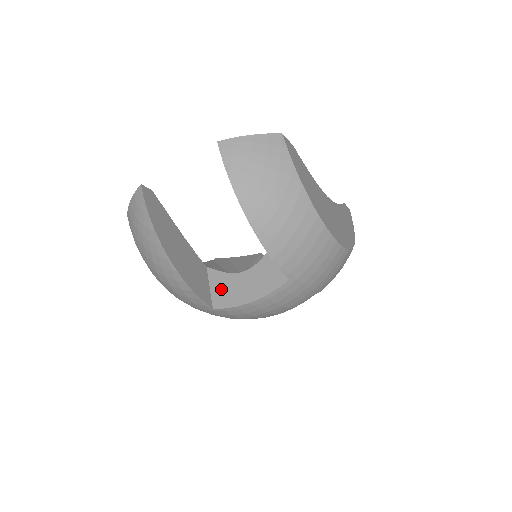
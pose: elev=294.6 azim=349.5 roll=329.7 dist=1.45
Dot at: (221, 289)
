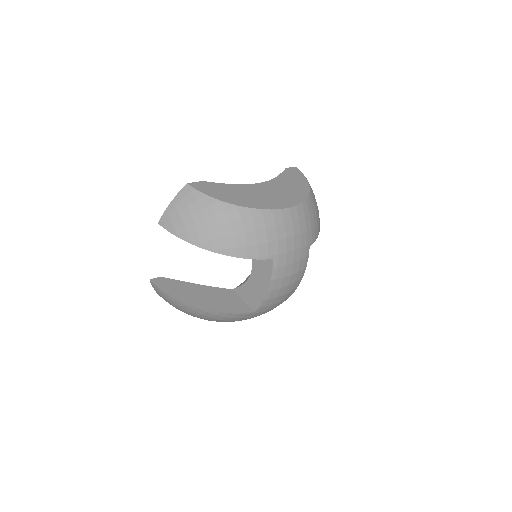
Dot at: (249, 296)
